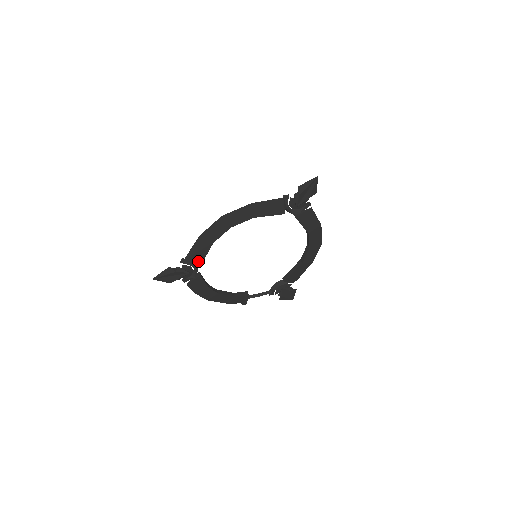
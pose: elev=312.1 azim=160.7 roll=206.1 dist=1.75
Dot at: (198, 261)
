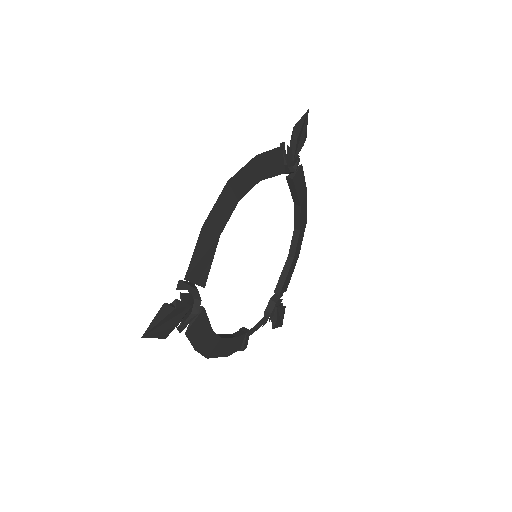
Dot at: (201, 278)
